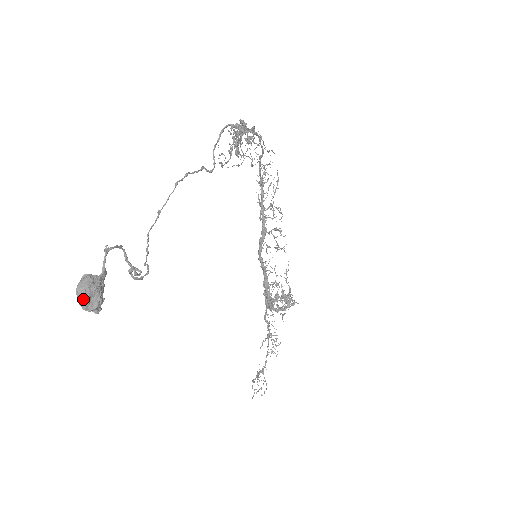
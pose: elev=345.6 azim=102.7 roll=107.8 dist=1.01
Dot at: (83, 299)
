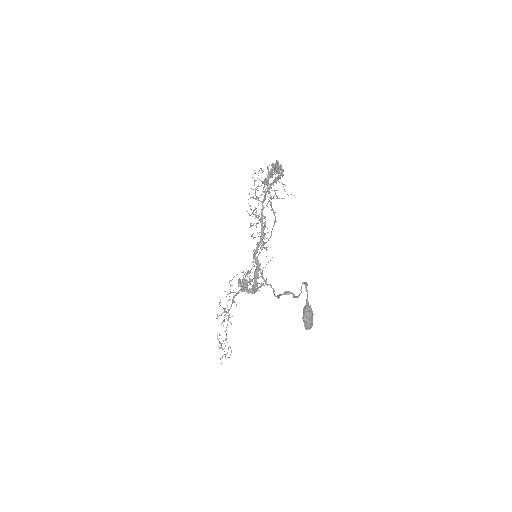
Dot at: (310, 323)
